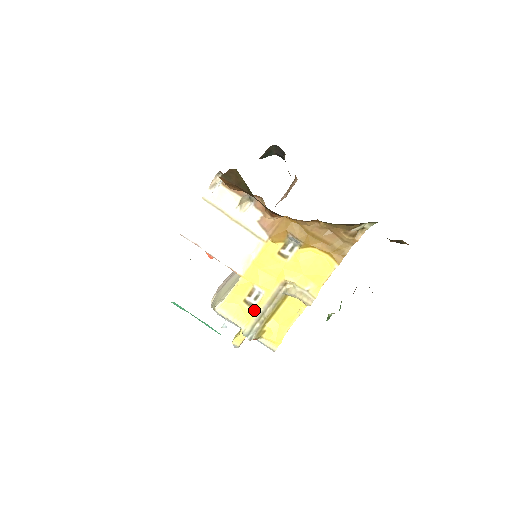
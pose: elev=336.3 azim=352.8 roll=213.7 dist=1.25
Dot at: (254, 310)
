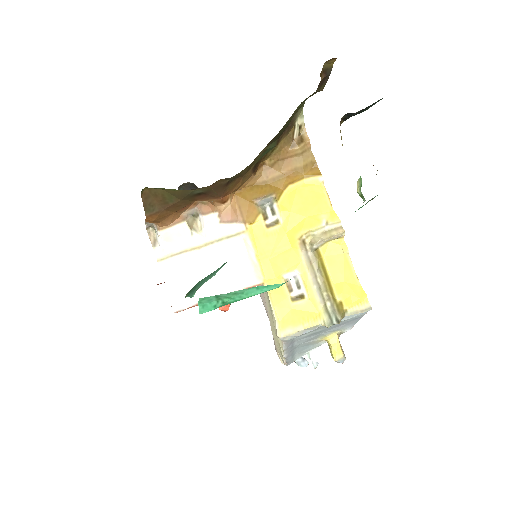
Dot at: (309, 297)
